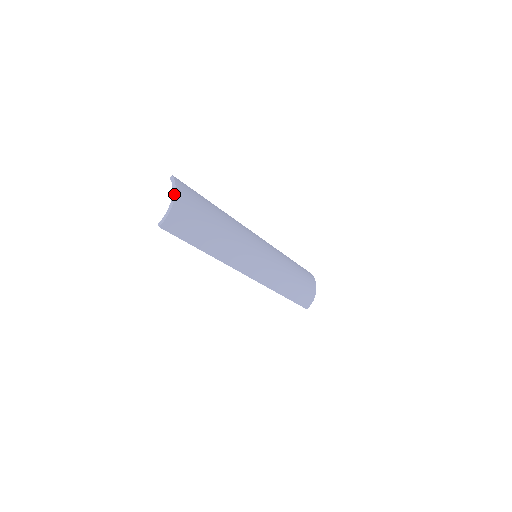
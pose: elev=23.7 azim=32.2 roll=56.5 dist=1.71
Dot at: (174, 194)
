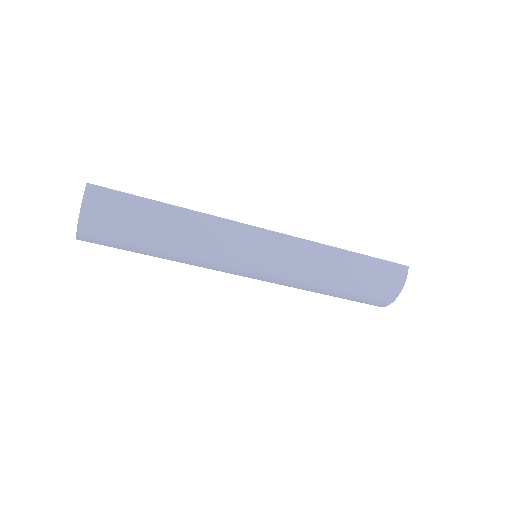
Dot at: occluded
